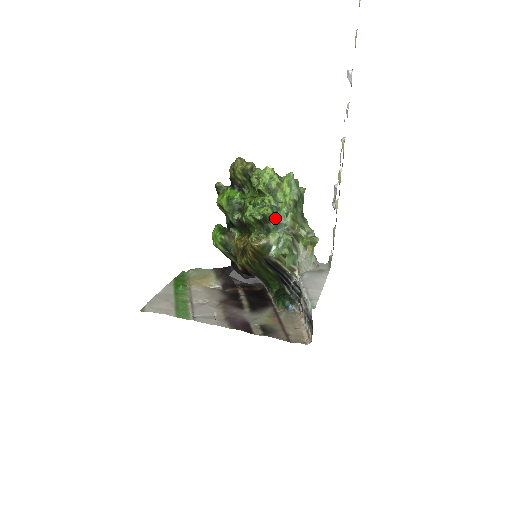
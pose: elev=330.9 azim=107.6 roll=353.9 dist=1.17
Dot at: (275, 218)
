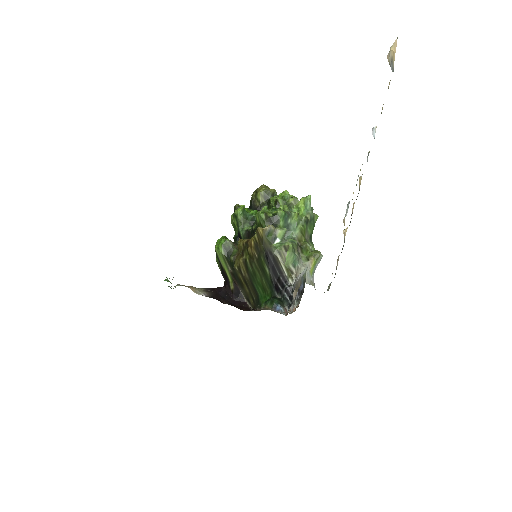
Dot at: (285, 222)
